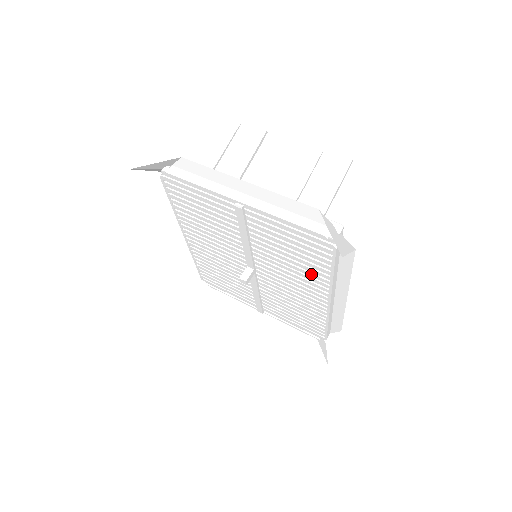
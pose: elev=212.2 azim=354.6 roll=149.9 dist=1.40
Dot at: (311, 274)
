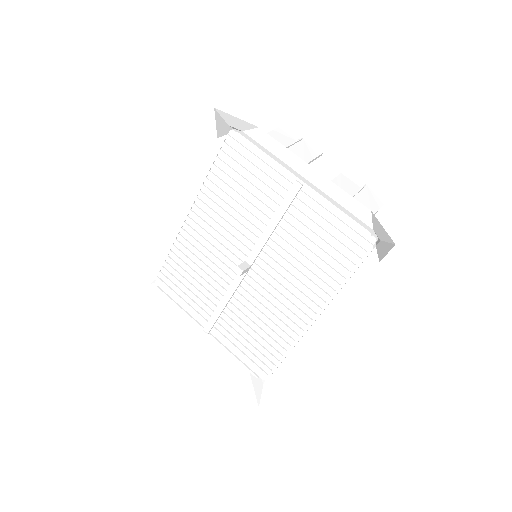
Dot at: (319, 279)
